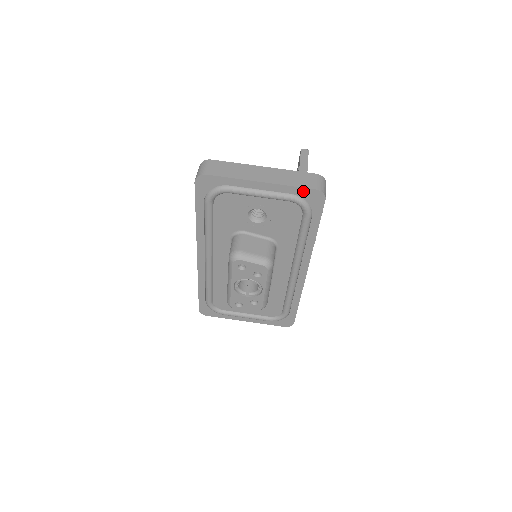
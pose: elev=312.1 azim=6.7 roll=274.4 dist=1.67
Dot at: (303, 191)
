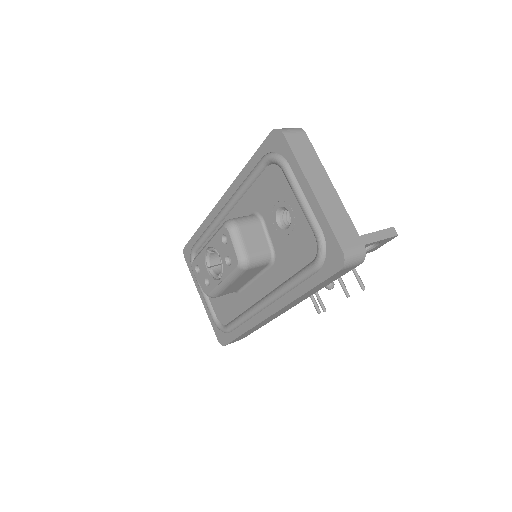
Dot at: (333, 239)
